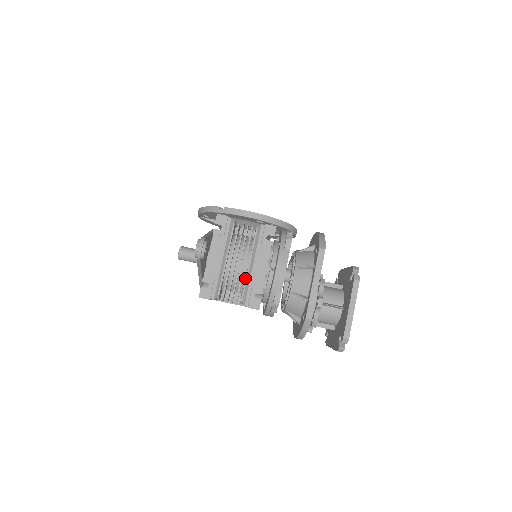
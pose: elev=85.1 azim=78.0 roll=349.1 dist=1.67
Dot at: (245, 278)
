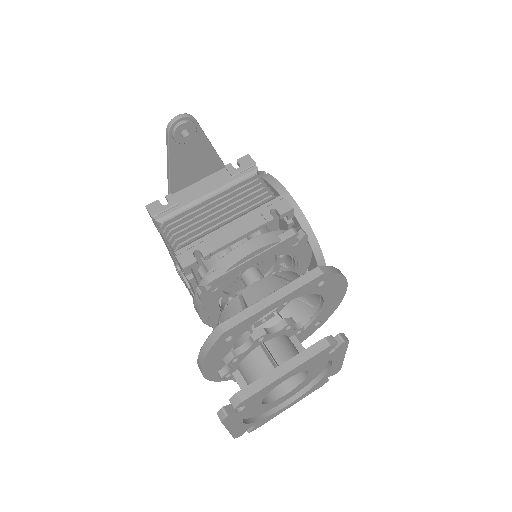
Dot at: occluded
